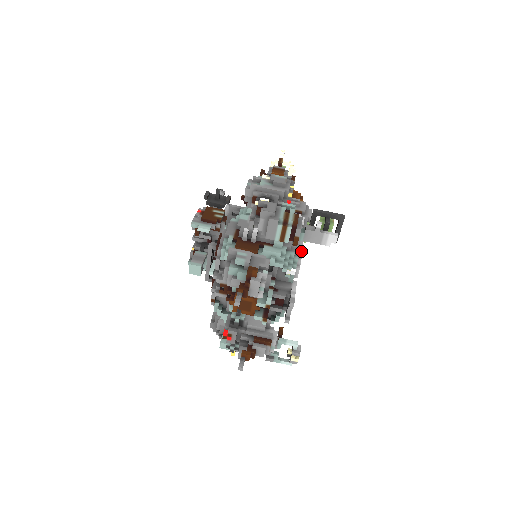
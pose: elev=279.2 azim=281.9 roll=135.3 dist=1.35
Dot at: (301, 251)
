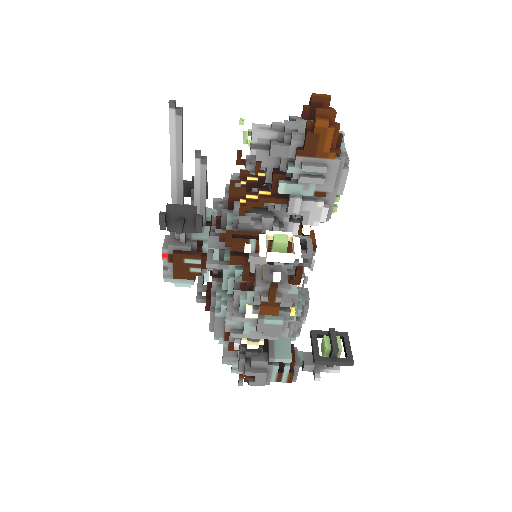
Dot at: (307, 309)
